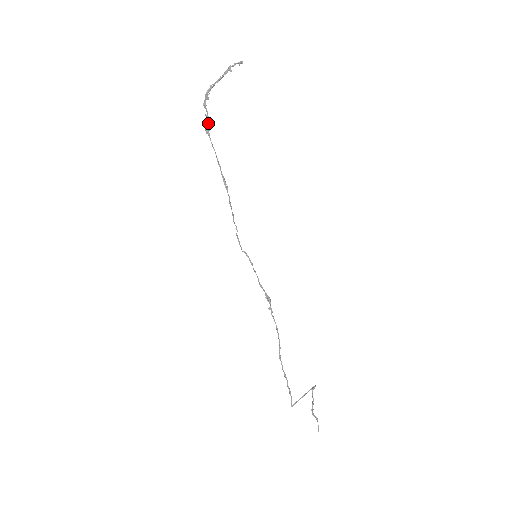
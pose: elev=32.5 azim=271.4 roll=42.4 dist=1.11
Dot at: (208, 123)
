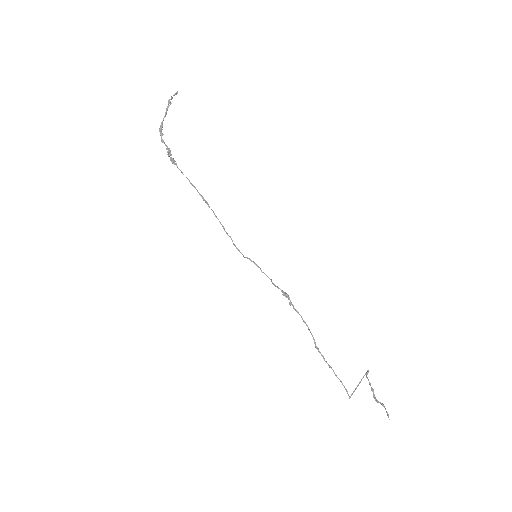
Dot at: (171, 155)
